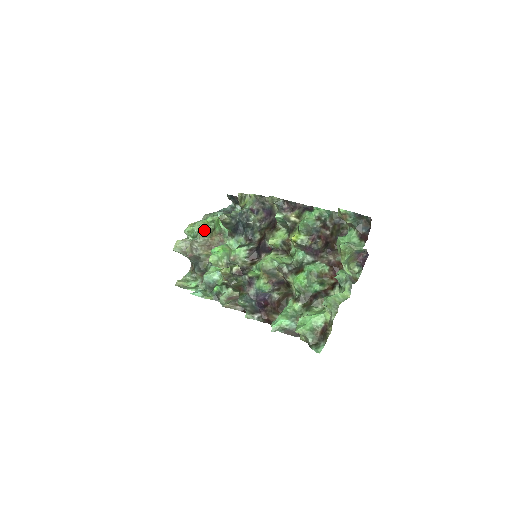
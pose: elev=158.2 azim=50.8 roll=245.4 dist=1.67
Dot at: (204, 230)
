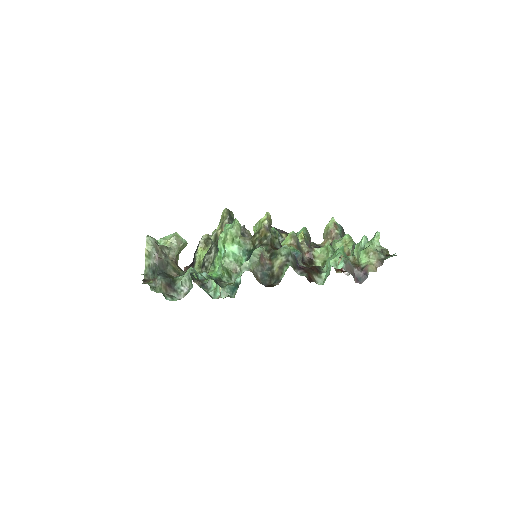
Dot at: (180, 239)
